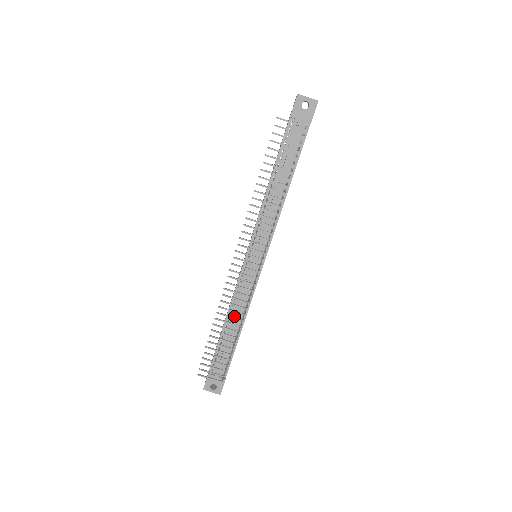
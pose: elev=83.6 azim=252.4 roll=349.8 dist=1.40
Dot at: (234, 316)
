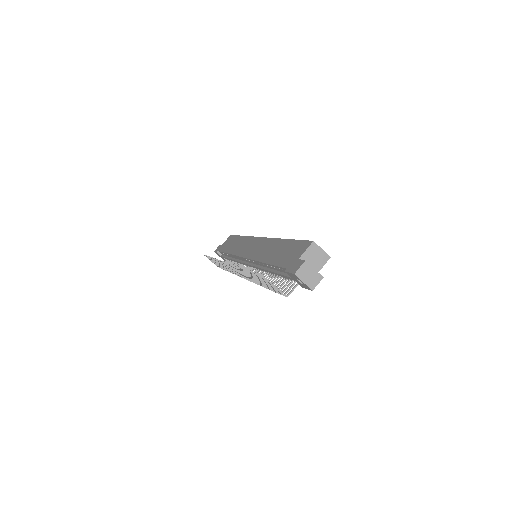
Dot at: (233, 259)
